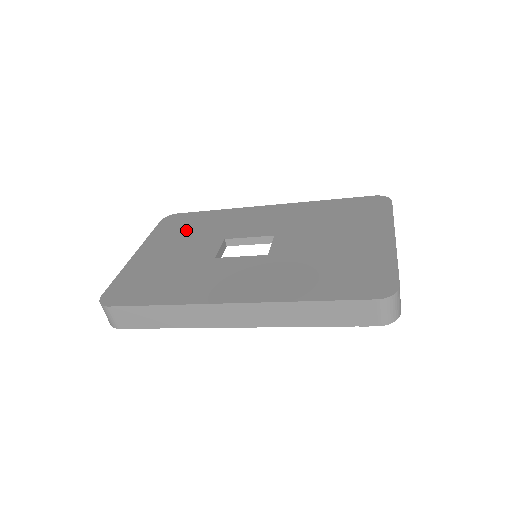
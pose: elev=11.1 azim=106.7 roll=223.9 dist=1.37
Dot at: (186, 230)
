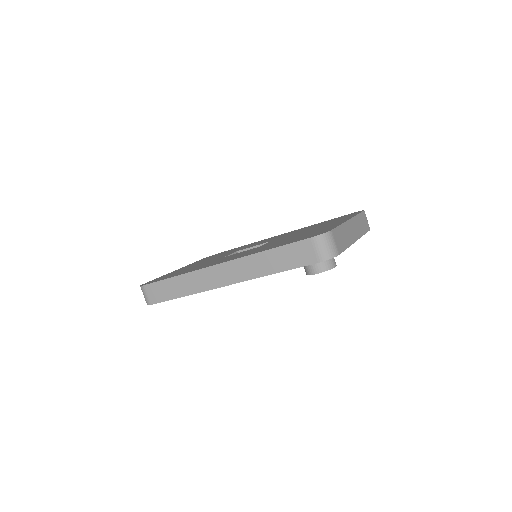
Dot at: occluded
